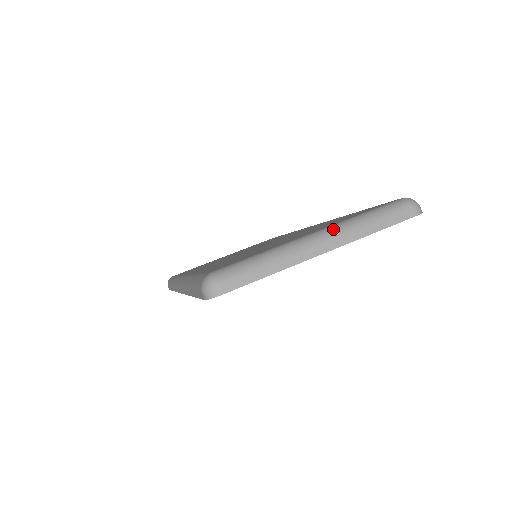
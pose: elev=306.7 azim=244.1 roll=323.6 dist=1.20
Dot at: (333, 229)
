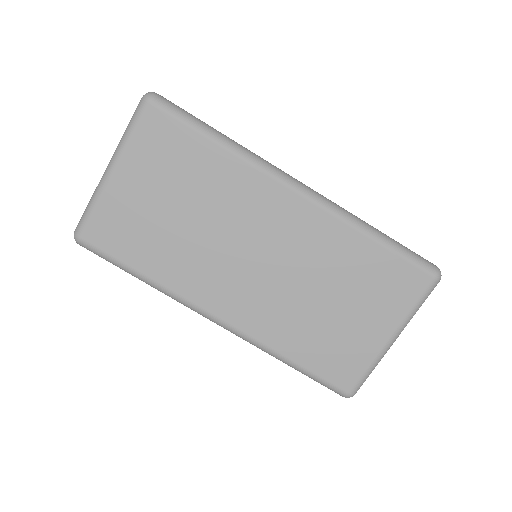
Dot at: occluded
